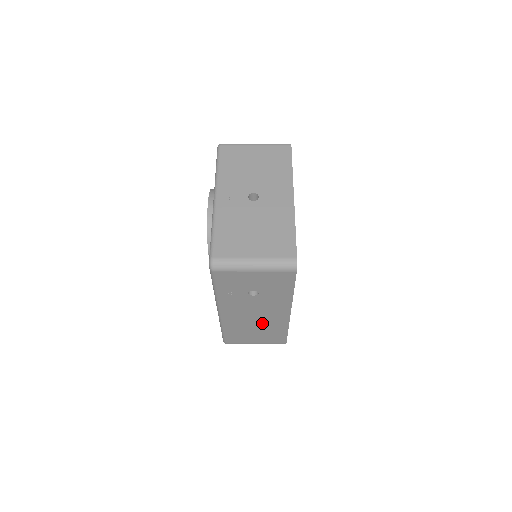
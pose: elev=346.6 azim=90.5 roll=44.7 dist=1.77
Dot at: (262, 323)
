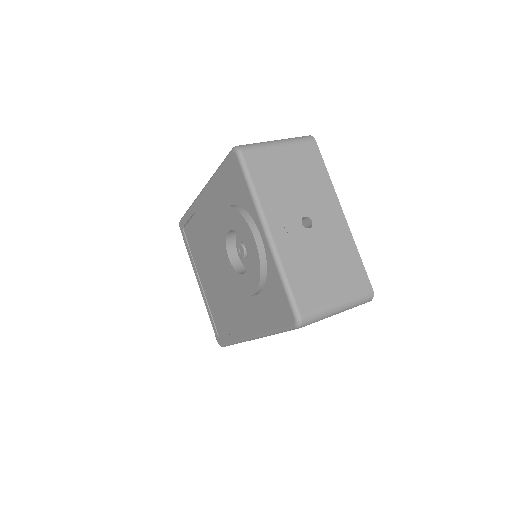
Dot at: occluded
